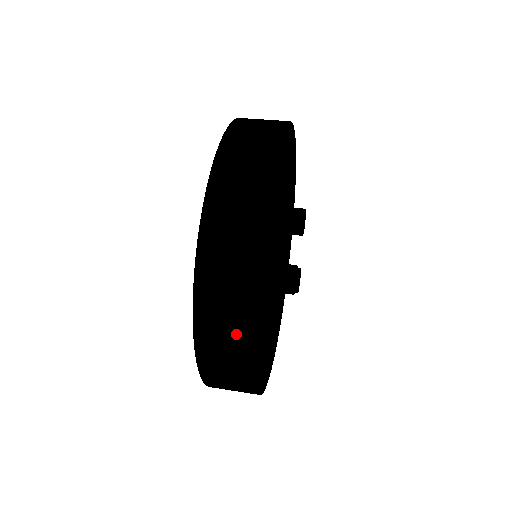
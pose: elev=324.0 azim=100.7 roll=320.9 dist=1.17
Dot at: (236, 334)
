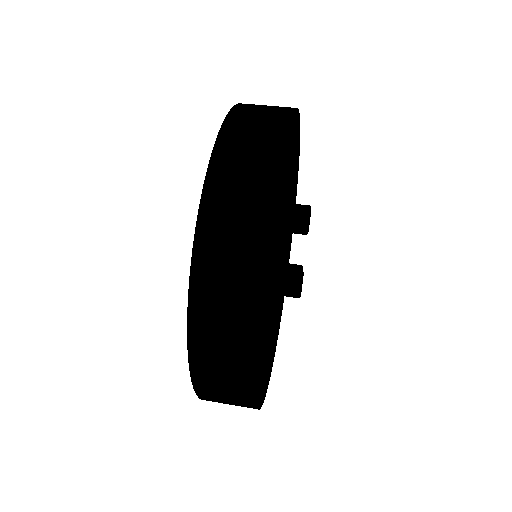
Dot at: (236, 337)
